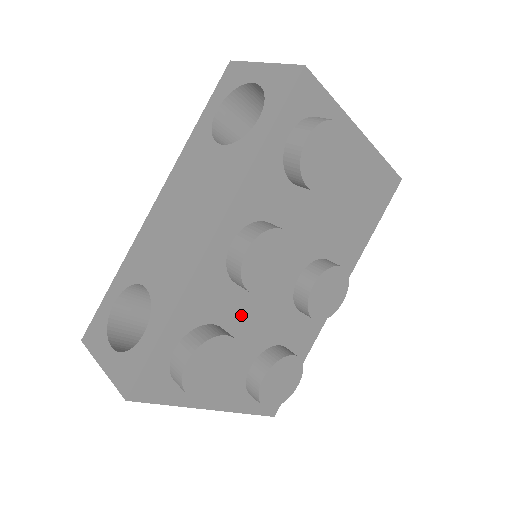
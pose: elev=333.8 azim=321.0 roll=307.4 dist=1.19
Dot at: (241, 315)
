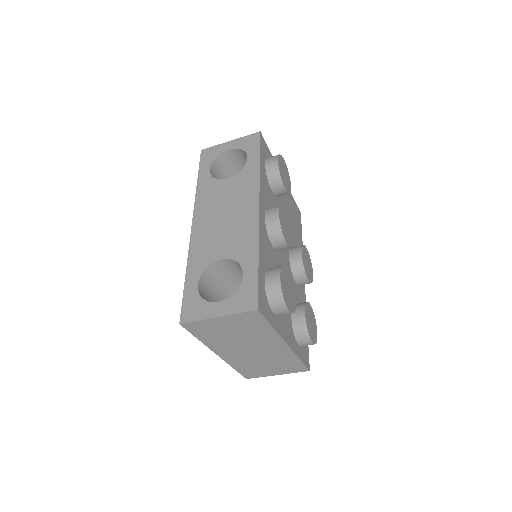
Dot at: occluded
